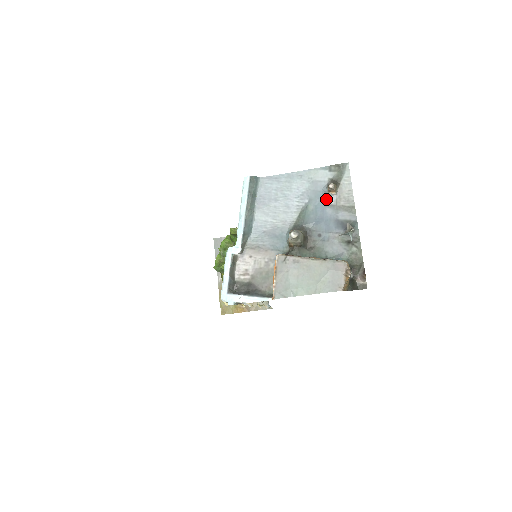
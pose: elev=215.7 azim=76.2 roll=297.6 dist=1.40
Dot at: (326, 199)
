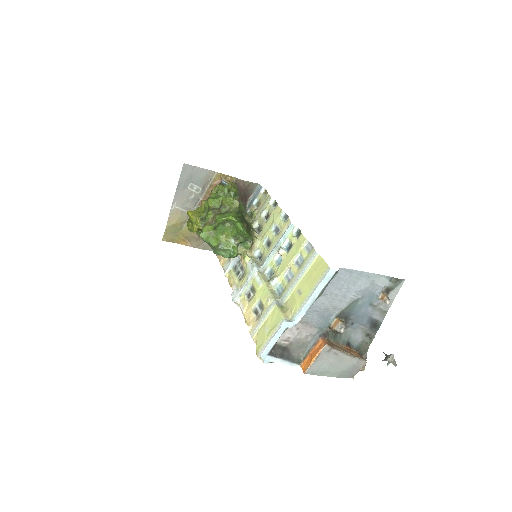
Dot at: (374, 301)
